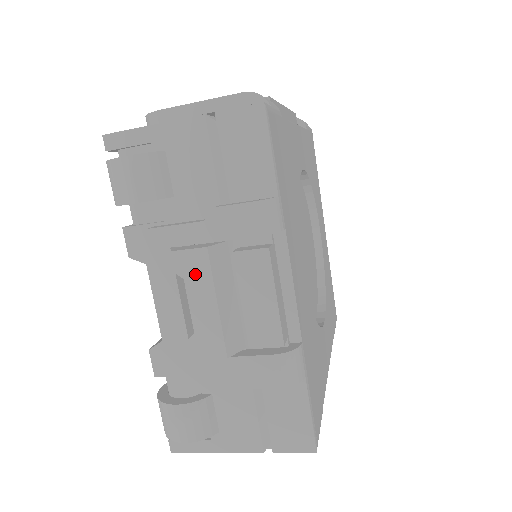
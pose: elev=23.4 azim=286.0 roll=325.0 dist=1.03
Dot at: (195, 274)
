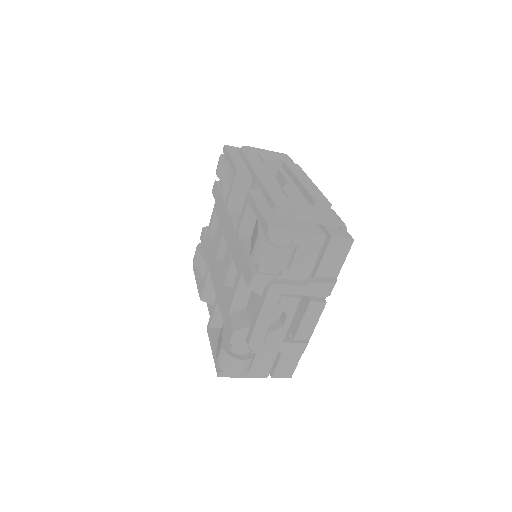
Dot at: (289, 308)
